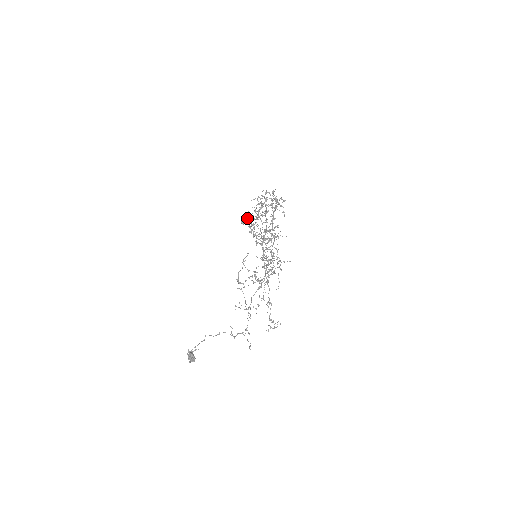
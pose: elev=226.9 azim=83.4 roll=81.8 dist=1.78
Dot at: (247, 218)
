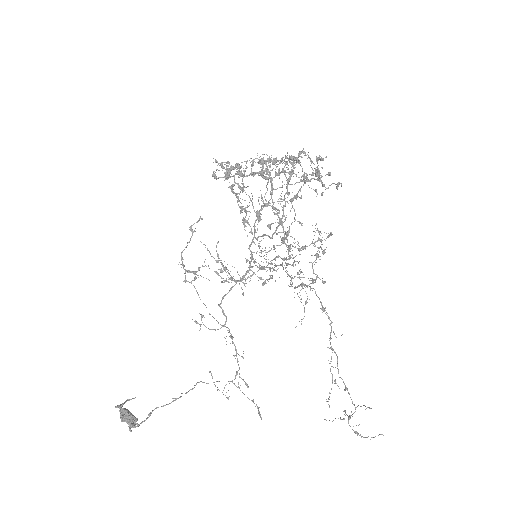
Dot at: (229, 172)
